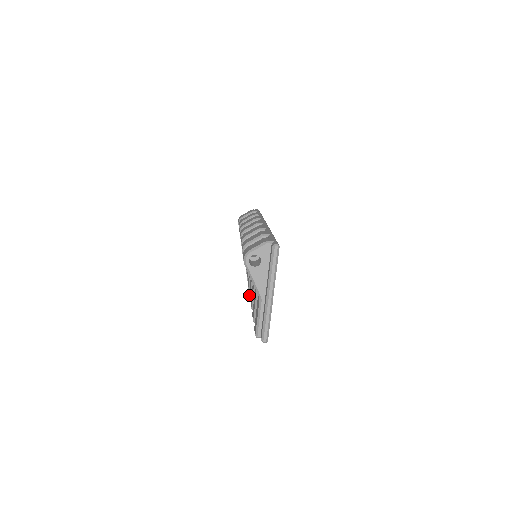
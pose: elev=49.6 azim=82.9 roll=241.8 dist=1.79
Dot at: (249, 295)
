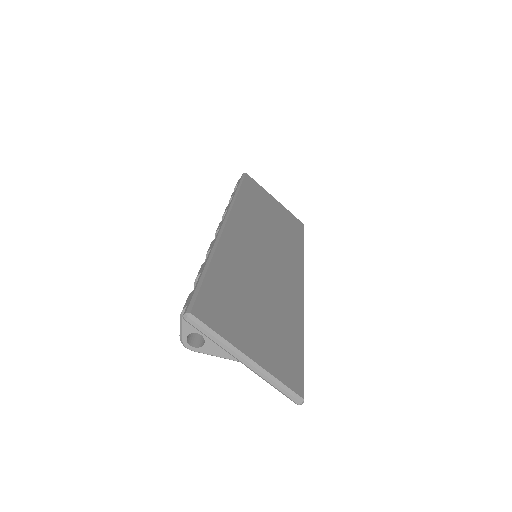
Dot at: occluded
